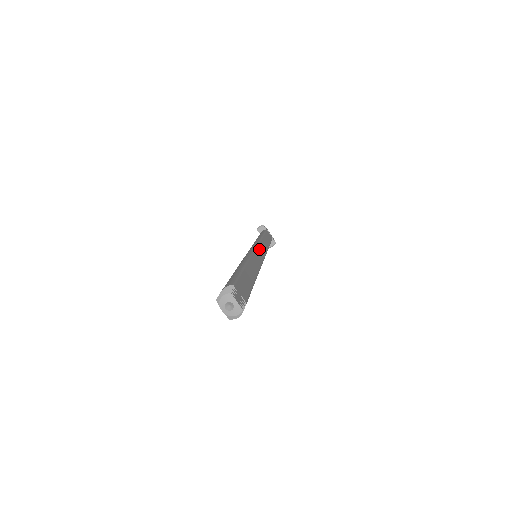
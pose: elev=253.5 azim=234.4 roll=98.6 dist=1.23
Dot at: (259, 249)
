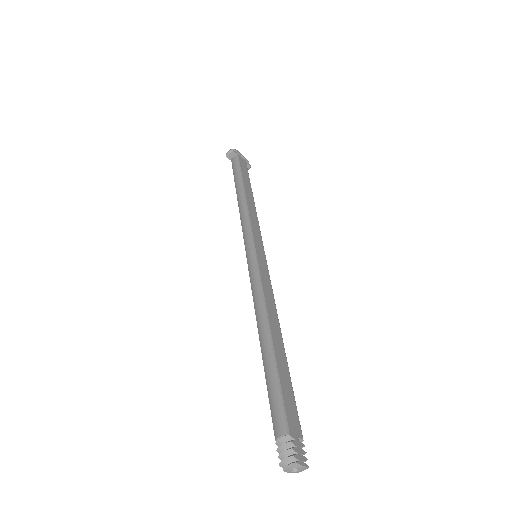
Dot at: (257, 244)
